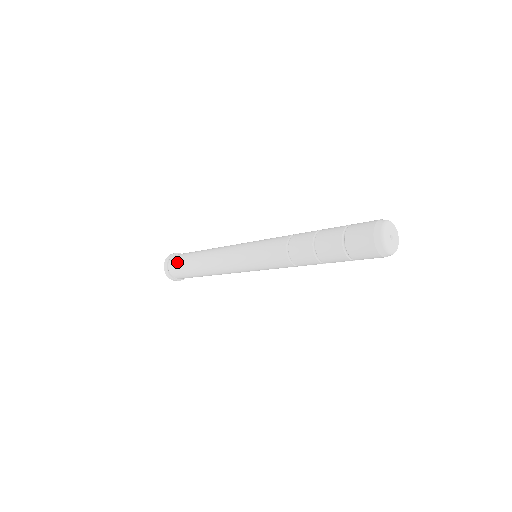
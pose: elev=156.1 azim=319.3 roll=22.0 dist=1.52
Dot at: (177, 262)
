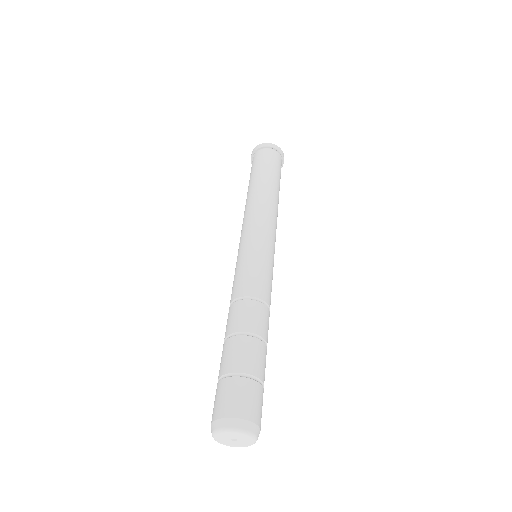
Dot at: (254, 163)
